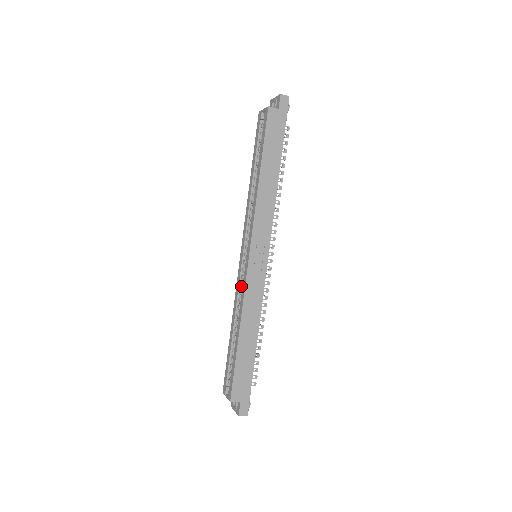
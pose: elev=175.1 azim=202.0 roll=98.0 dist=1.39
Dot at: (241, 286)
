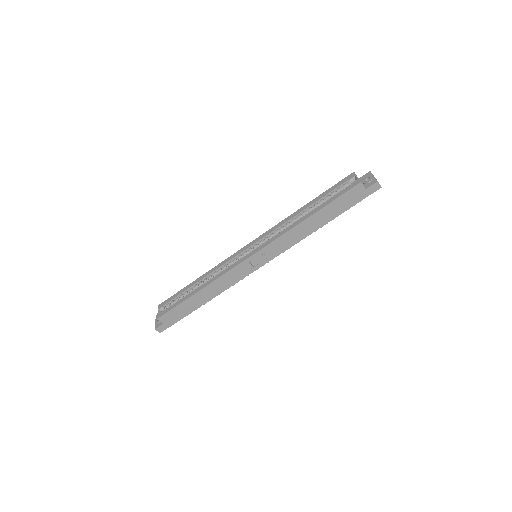
Dot at: (229, 263)
